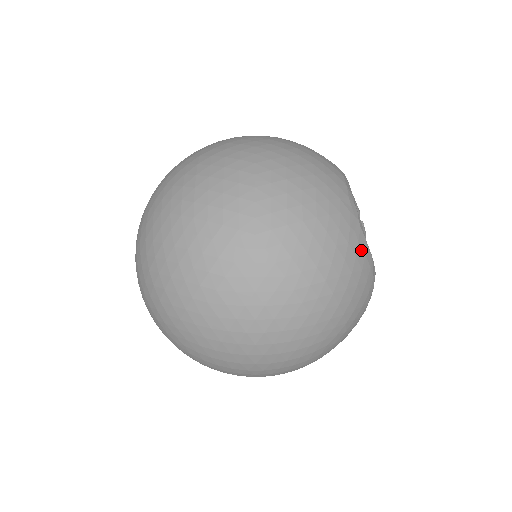
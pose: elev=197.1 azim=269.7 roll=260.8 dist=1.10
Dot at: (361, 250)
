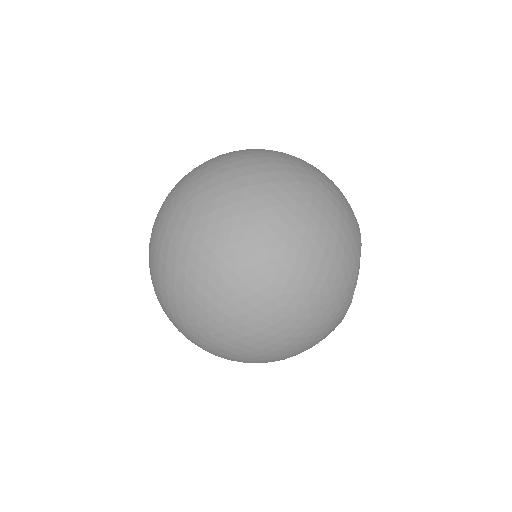
Dot at: (344, 313)
